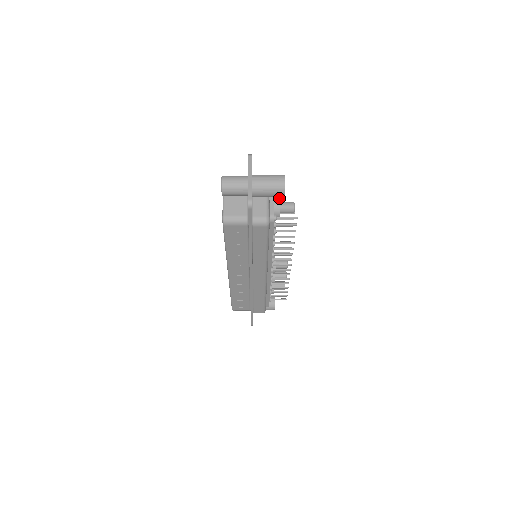
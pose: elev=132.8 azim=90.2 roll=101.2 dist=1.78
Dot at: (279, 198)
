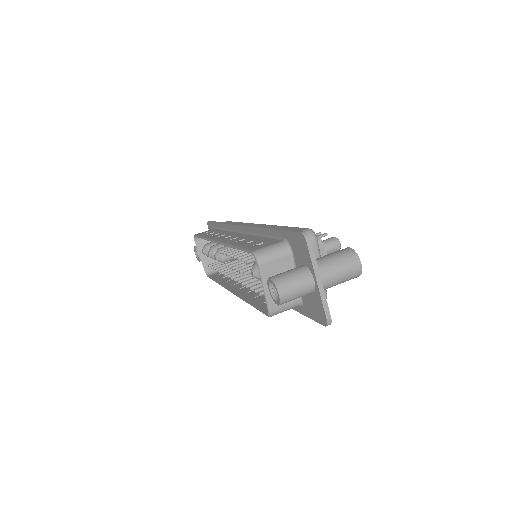
Dot at: (324, 247)
